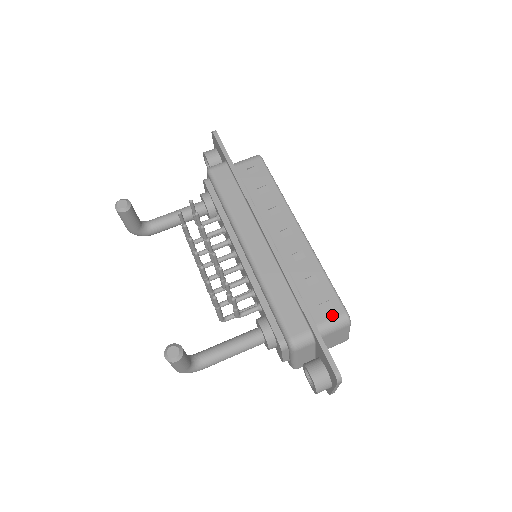
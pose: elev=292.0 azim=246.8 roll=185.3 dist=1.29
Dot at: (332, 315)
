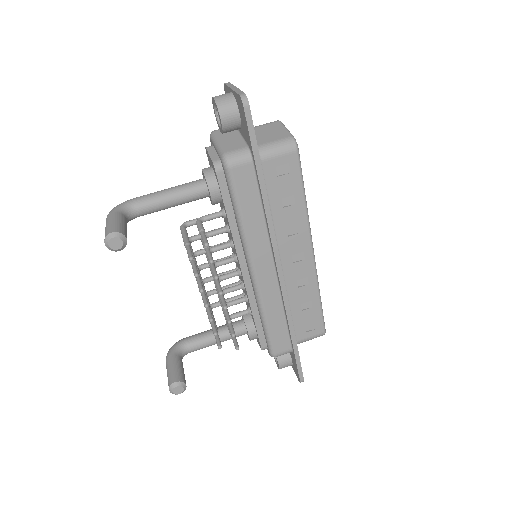
Dot at: (313, 334)
